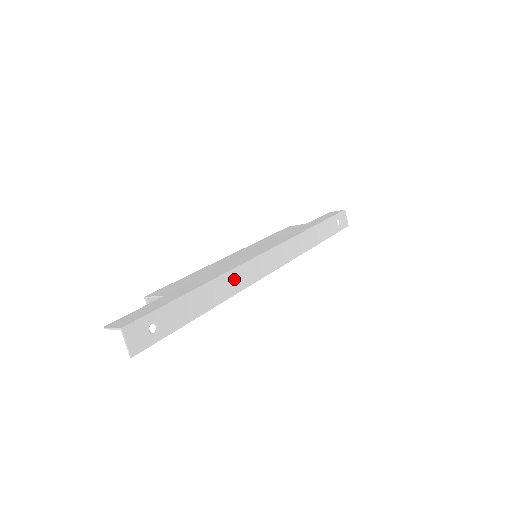
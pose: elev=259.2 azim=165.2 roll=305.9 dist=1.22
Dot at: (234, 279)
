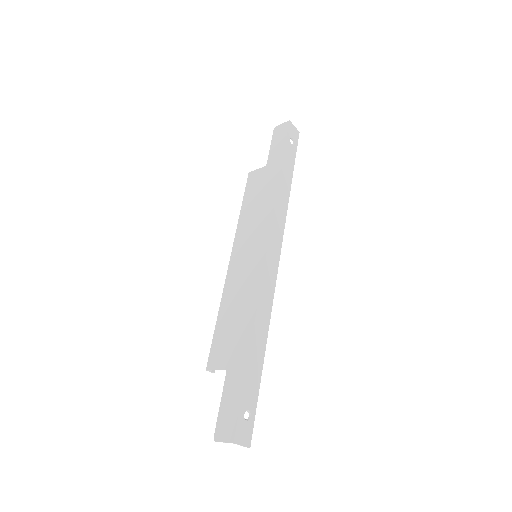
Dot at: (263, 309)
